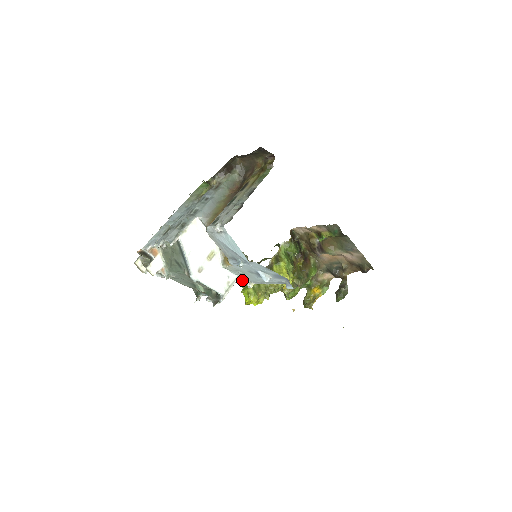
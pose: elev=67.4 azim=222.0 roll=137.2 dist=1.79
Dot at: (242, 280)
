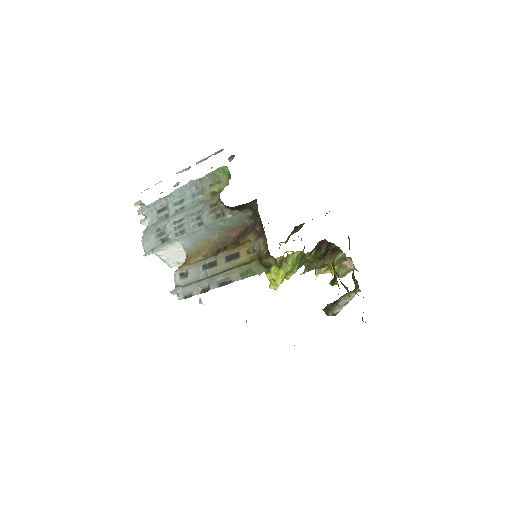
Dot at: occluded
